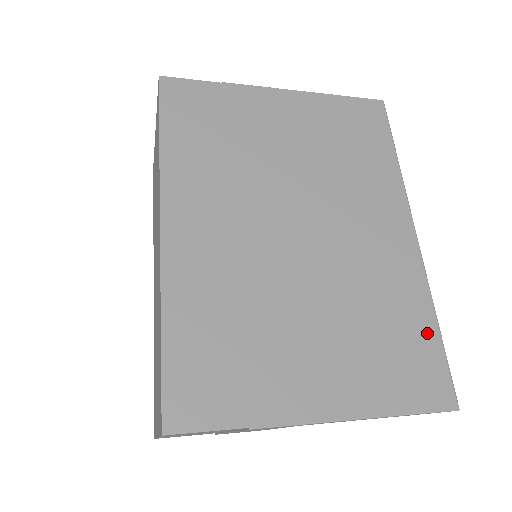
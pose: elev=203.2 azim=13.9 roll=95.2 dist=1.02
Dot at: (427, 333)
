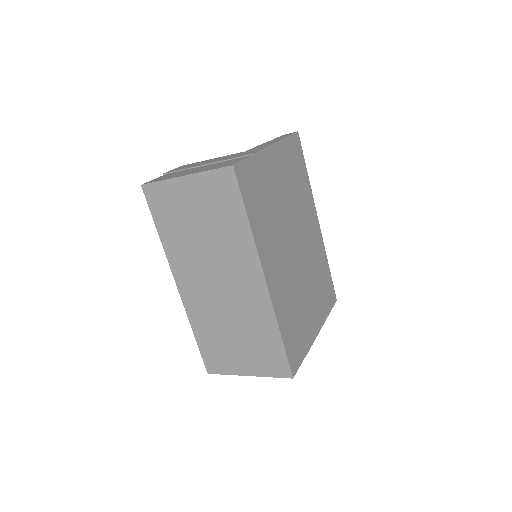
Dot at: (328, 273)
